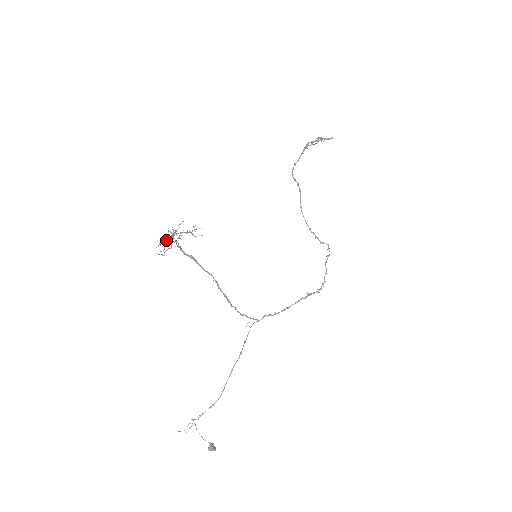
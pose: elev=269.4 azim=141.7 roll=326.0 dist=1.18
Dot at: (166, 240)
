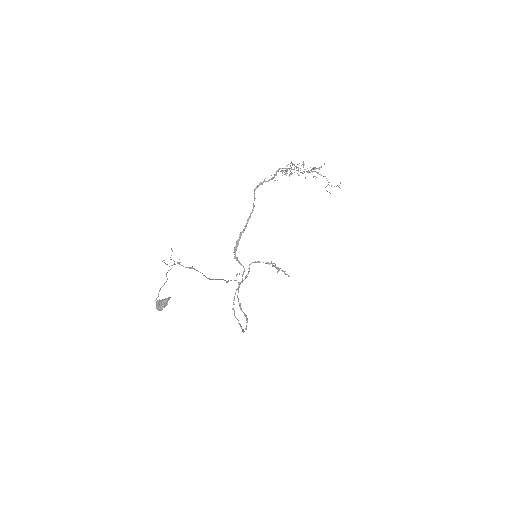
Dot at: (290, 168)
